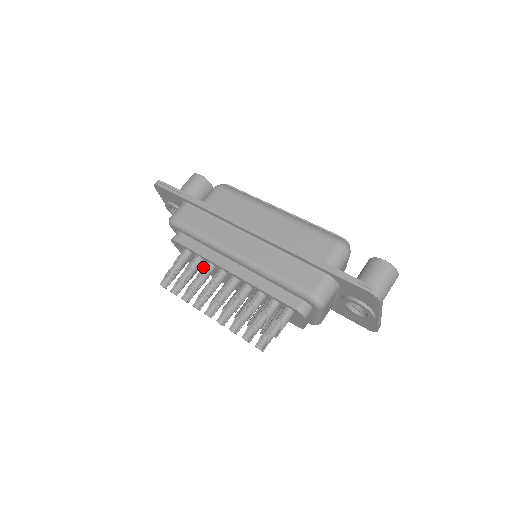
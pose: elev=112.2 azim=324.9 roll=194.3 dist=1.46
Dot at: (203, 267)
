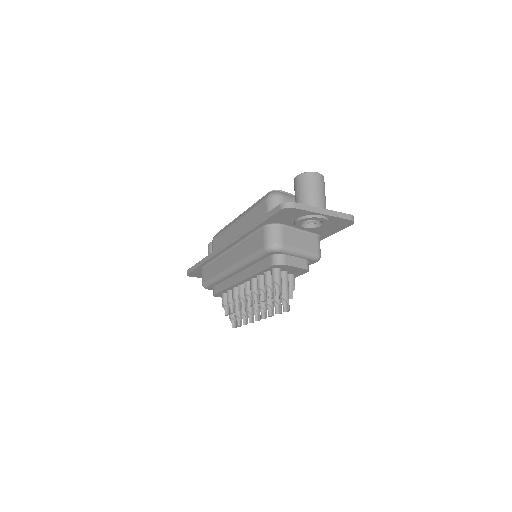
Dot at: (232, 295)
